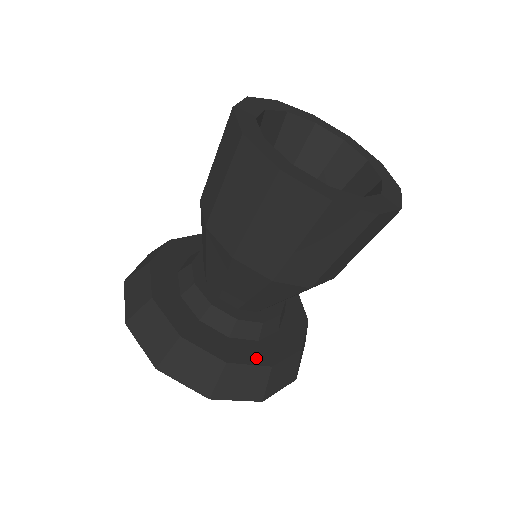
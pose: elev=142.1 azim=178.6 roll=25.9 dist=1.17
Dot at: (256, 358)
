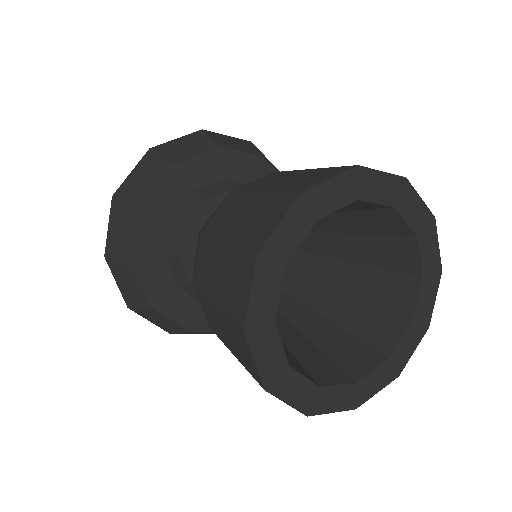
Dot at: (154, 289)
